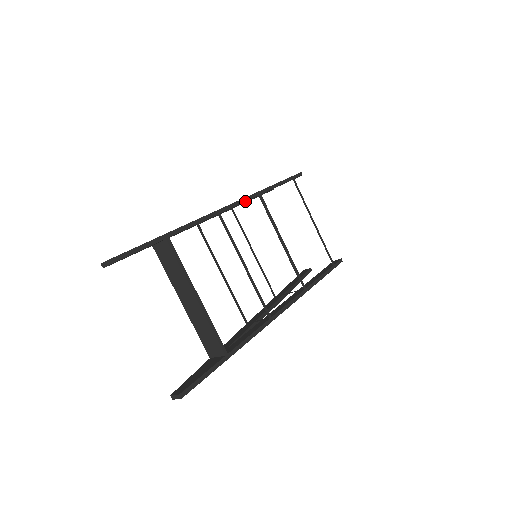
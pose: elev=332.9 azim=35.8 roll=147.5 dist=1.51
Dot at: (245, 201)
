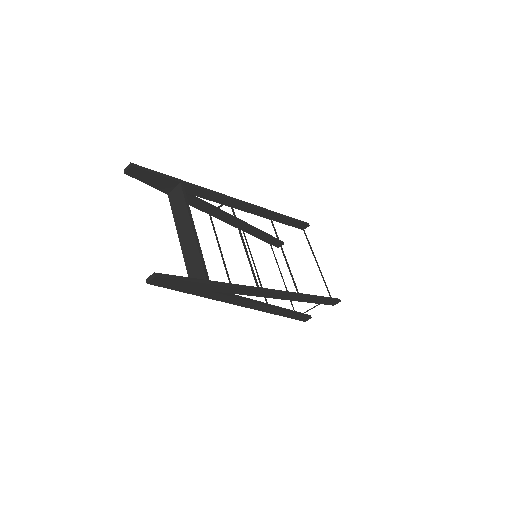
Dot at: (254, 206)
